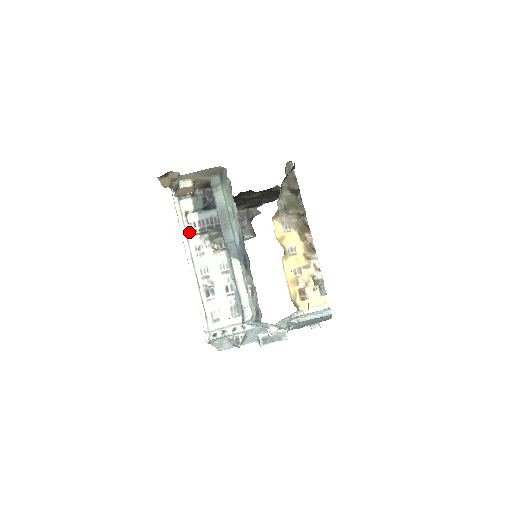
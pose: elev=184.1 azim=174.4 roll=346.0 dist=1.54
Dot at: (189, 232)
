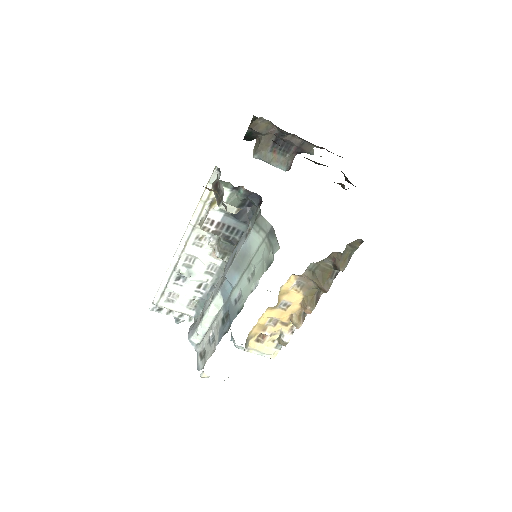
Dot at: (201, 222)
